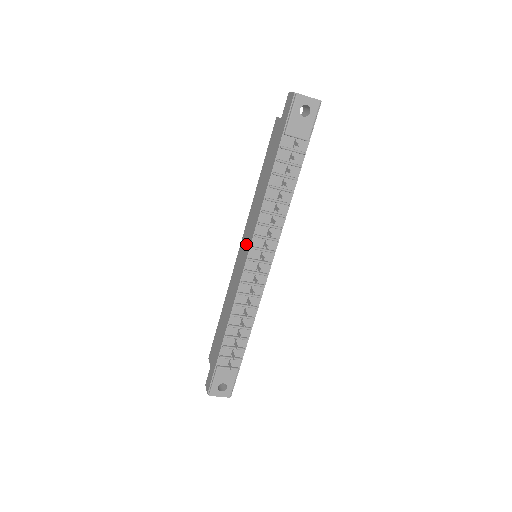
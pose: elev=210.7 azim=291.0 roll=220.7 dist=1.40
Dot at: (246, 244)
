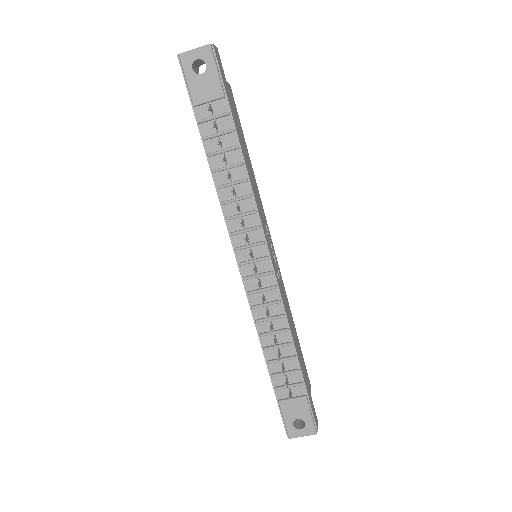
Dot at: occluded
